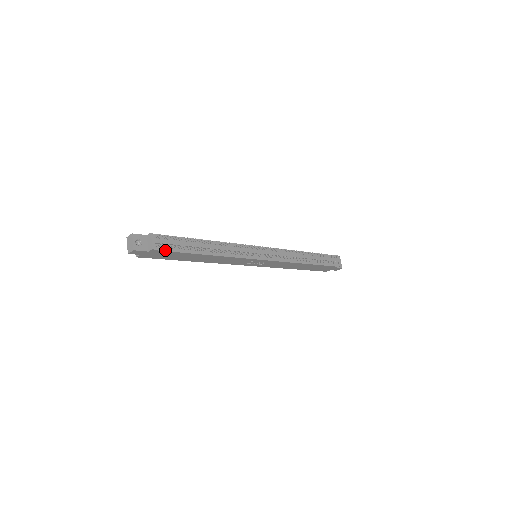
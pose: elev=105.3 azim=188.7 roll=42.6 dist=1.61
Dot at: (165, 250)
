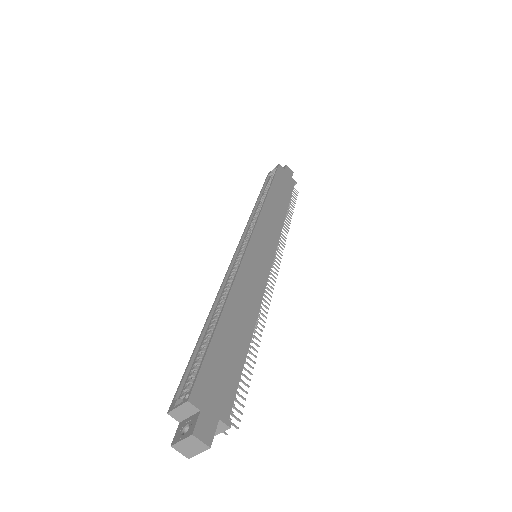
Dot at: occluded
